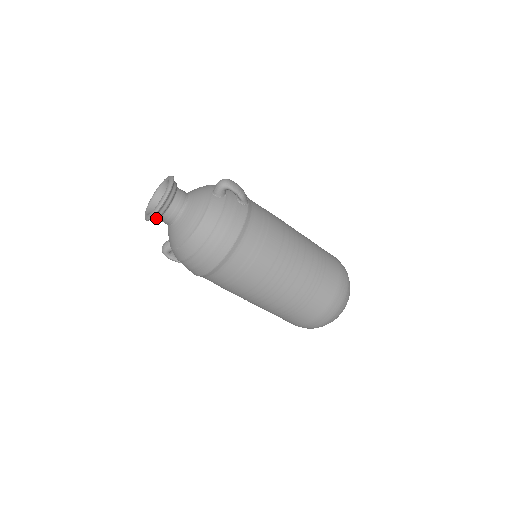
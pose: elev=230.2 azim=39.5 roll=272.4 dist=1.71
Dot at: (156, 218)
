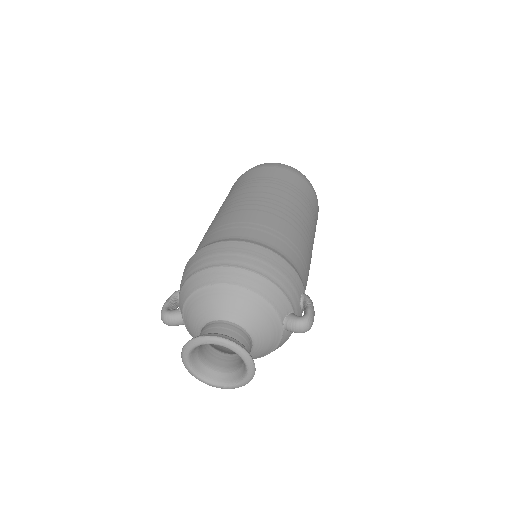
Dot at: (213, 376)
